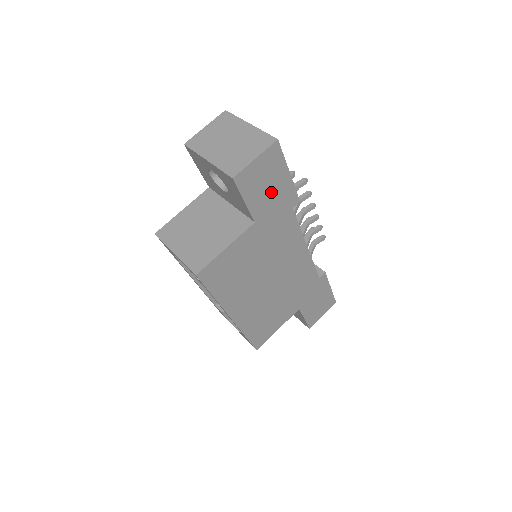
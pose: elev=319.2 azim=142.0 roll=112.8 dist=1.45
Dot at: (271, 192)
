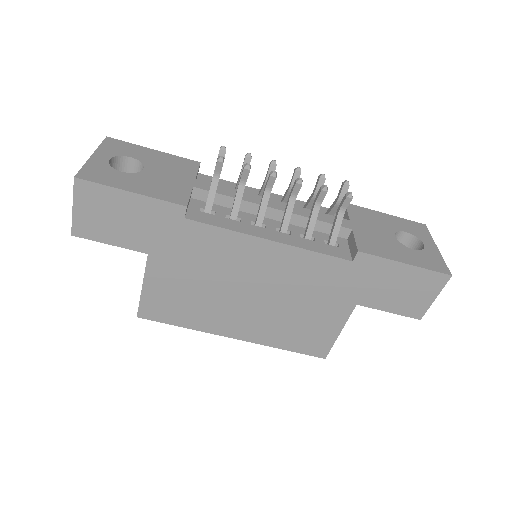
Dot at: (132, 221)
